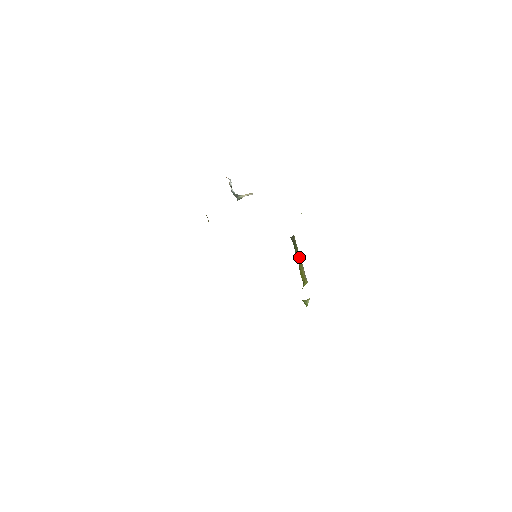
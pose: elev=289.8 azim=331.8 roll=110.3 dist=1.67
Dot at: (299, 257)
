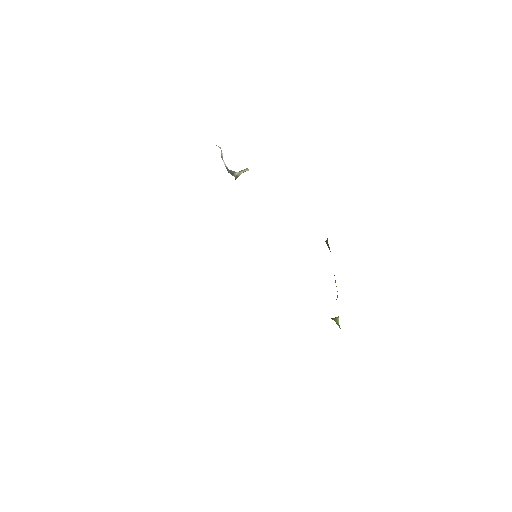
Dot at: occluded
